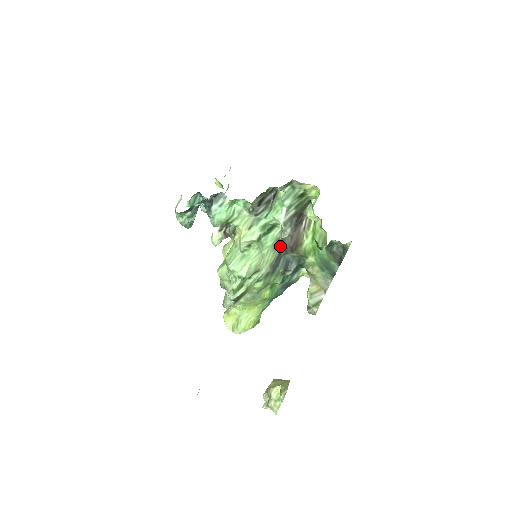
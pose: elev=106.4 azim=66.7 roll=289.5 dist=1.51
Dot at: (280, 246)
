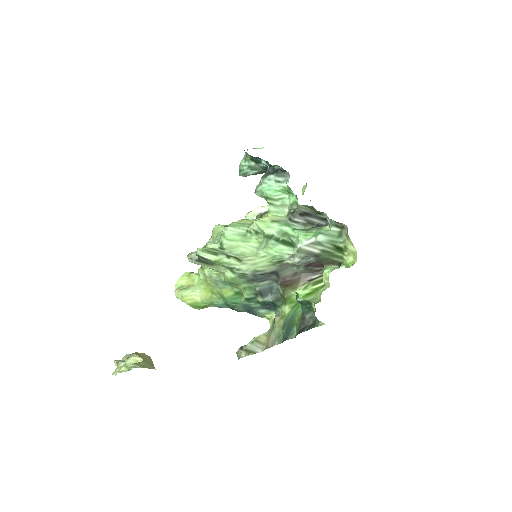
Dot at: (278, 268)
